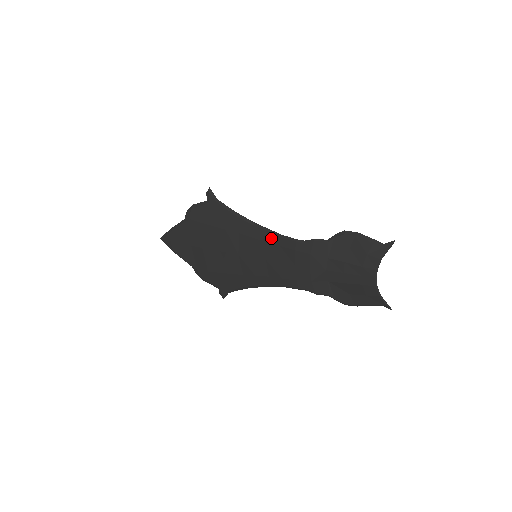
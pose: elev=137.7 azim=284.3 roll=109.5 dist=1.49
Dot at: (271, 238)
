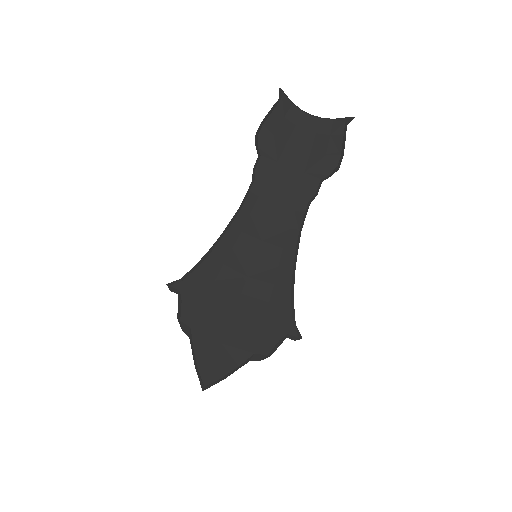
Dot at: (239, 223)
